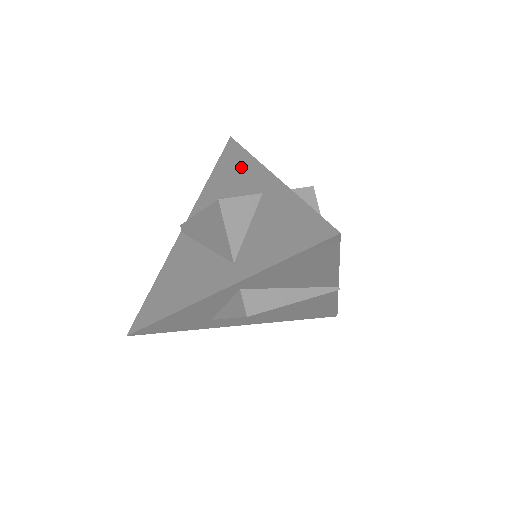
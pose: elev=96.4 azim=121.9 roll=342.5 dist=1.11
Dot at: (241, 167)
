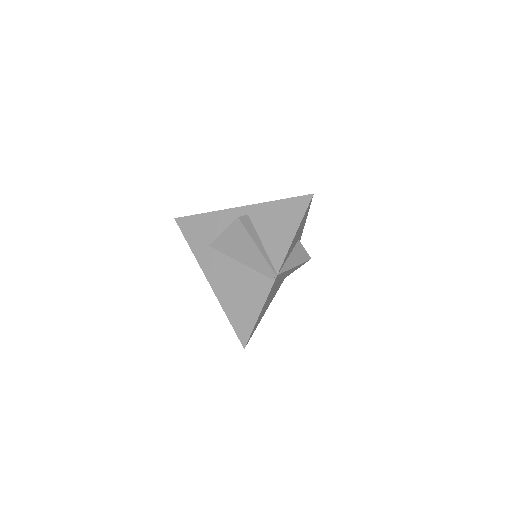
Dot at: occluded
